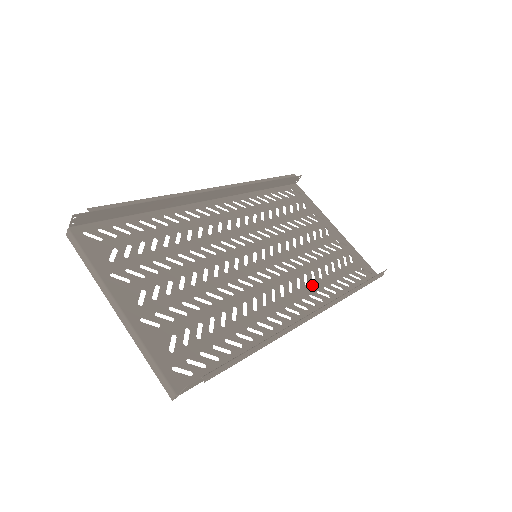
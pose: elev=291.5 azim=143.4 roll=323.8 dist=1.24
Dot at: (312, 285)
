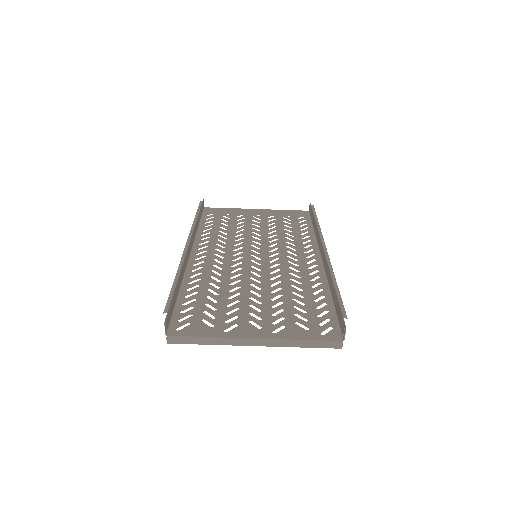
Dot at: (296, 243)
